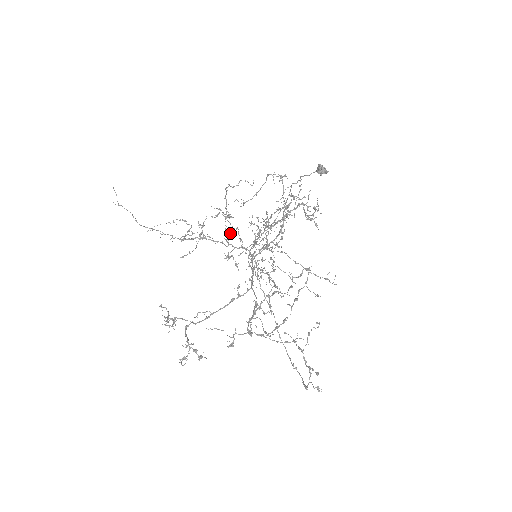
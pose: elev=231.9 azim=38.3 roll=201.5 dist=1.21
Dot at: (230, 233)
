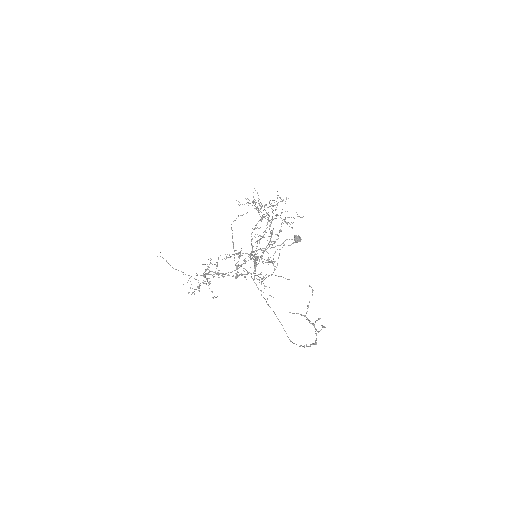
Dot at: (238, 265)
